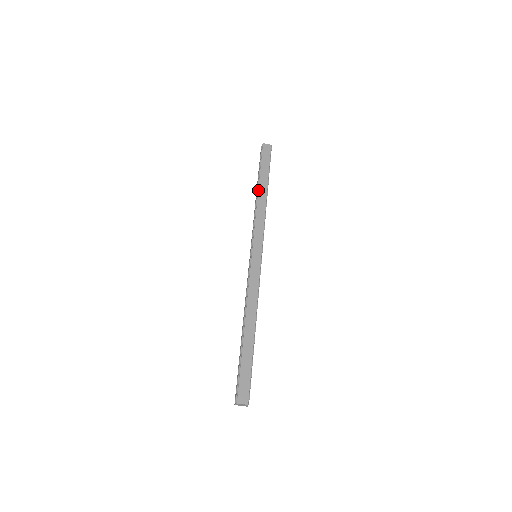
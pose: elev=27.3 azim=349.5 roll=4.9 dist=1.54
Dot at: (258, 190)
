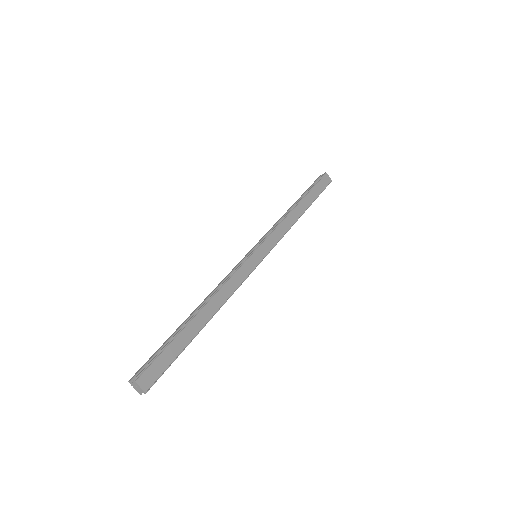
Dot at: (298, 204)
